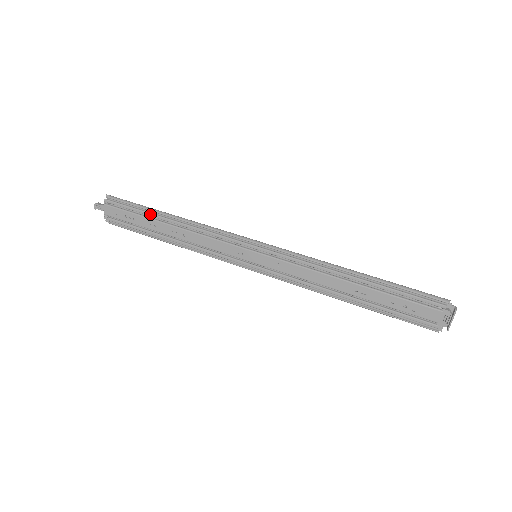
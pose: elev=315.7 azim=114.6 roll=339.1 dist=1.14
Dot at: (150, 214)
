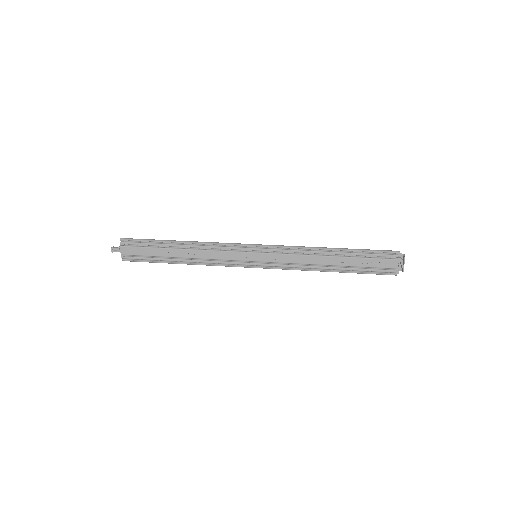
Dot at: (163, 245)
